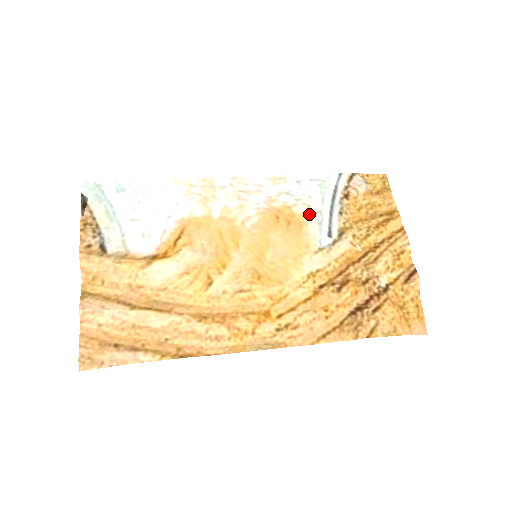
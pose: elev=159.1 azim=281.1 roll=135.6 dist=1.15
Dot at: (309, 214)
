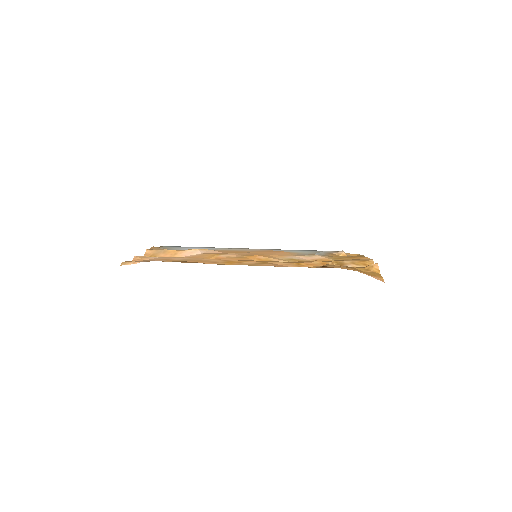
Dot at: (299, 253)
